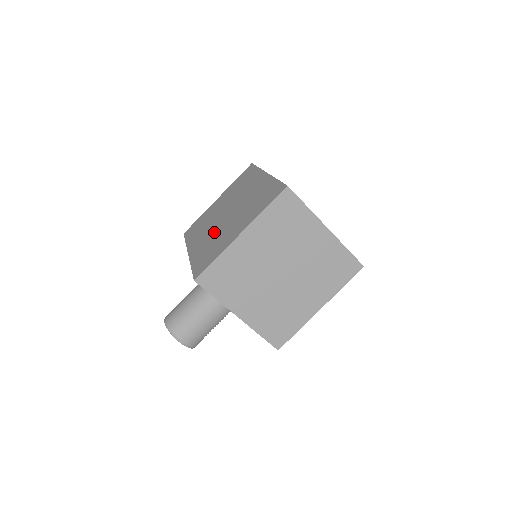
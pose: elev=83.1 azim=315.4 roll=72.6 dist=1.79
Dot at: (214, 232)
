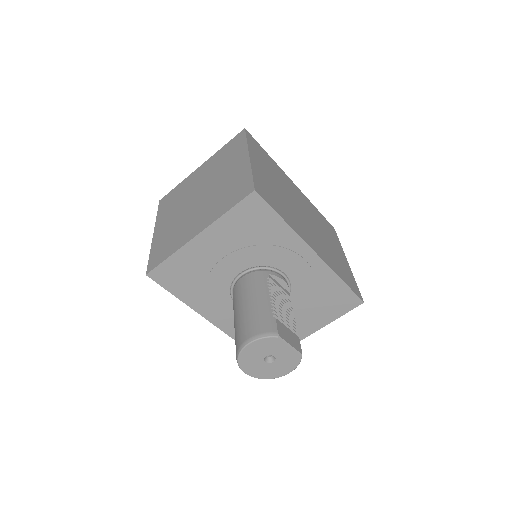
Dot at: occluded
